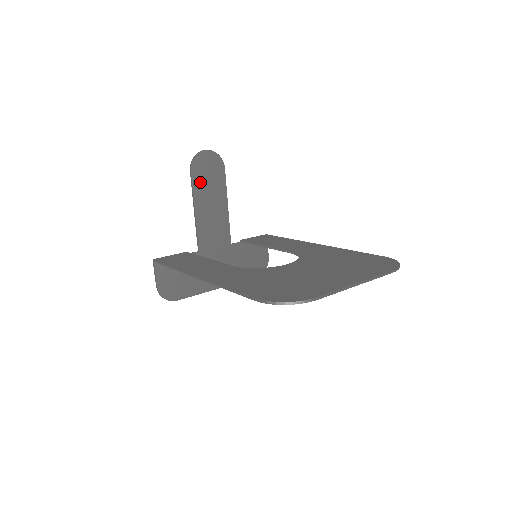
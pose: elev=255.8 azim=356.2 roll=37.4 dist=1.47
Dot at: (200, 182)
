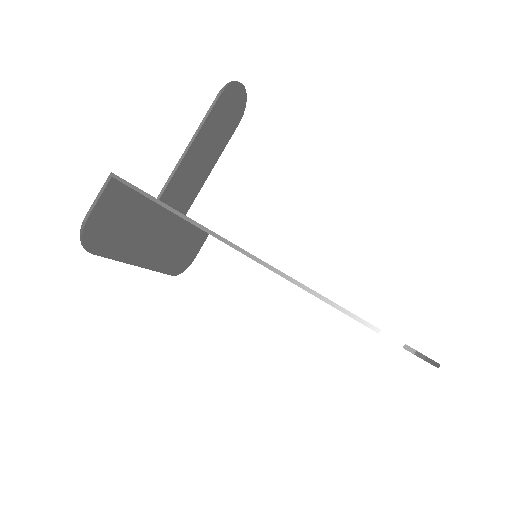
Dot at: (216, 117)
